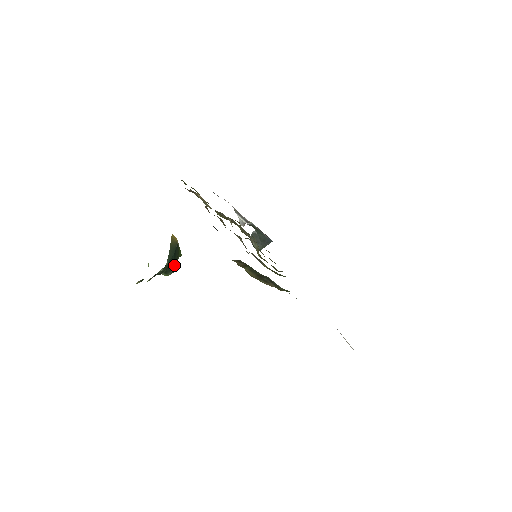
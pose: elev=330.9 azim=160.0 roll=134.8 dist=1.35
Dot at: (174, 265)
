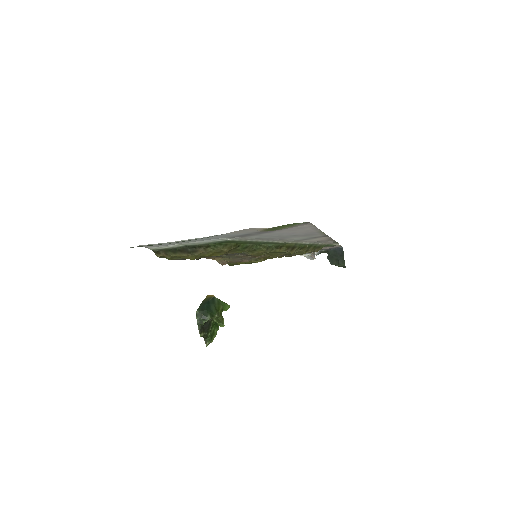
Dot at: (211, 311)
